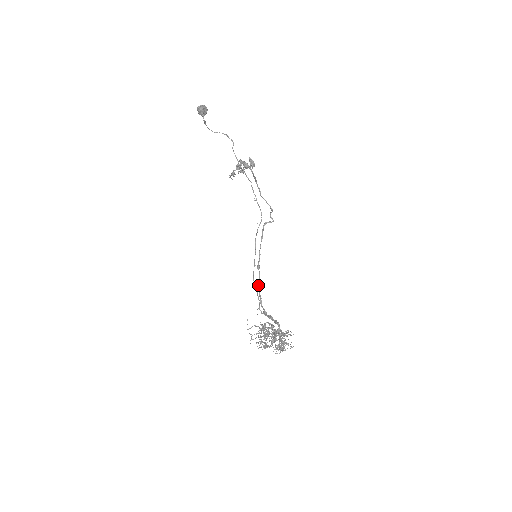
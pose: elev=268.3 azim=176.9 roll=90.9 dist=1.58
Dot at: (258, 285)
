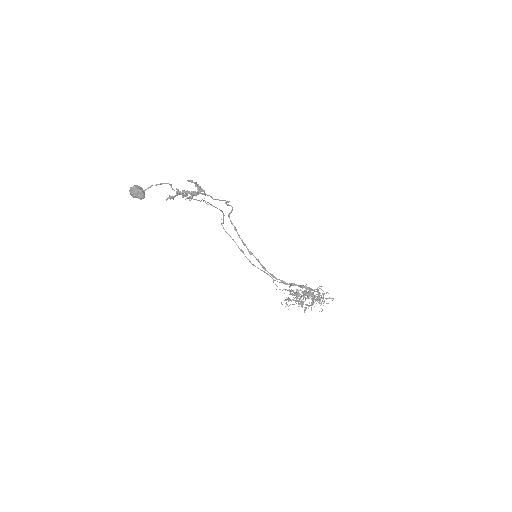
Dot at: (262, 267)
